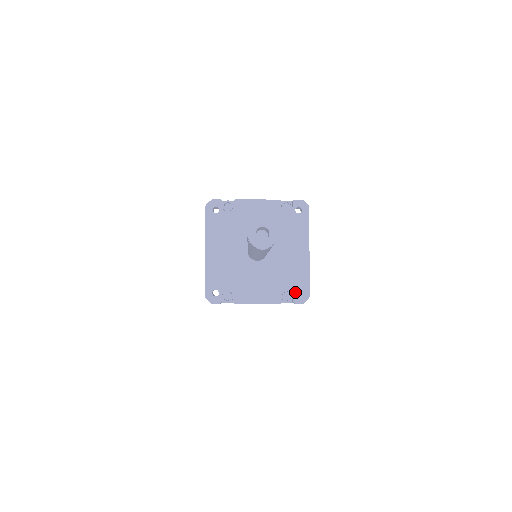
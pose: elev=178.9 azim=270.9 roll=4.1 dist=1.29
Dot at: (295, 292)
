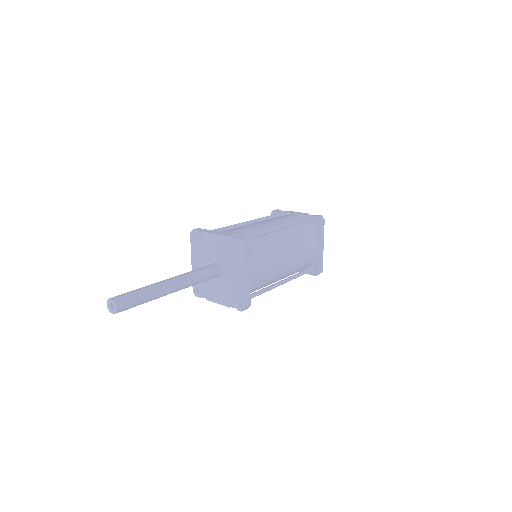
Dot at: (237, 302)
